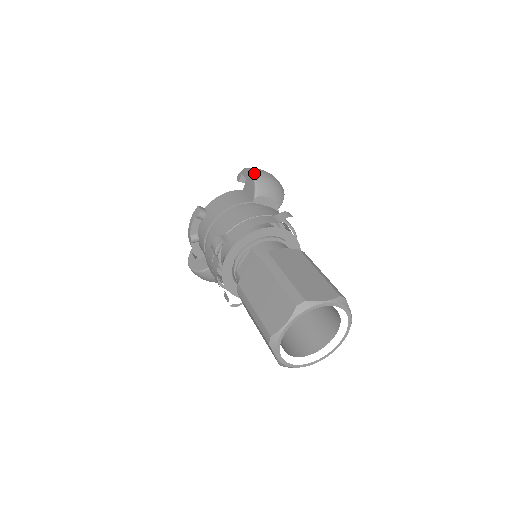
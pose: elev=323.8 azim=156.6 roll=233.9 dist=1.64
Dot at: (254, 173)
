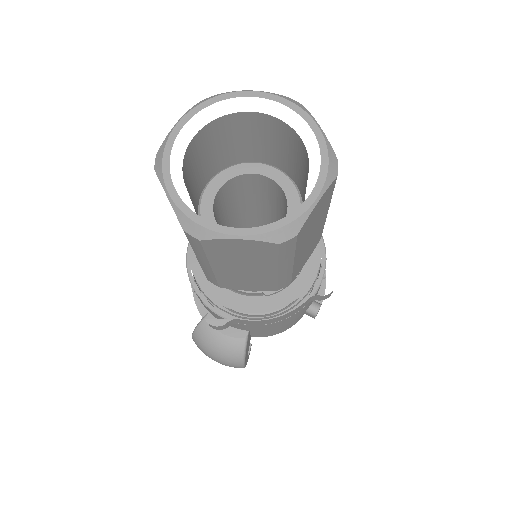
Dot at: occluded
